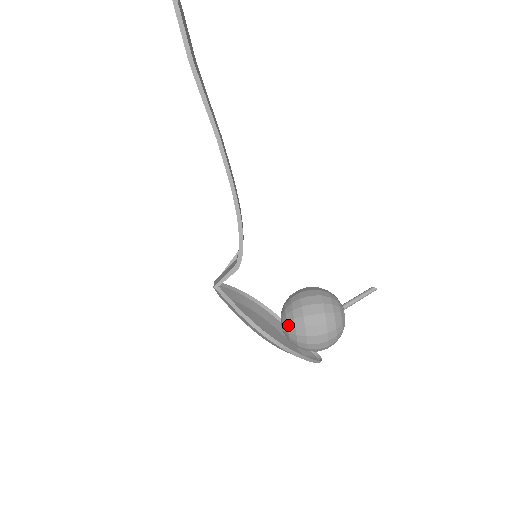
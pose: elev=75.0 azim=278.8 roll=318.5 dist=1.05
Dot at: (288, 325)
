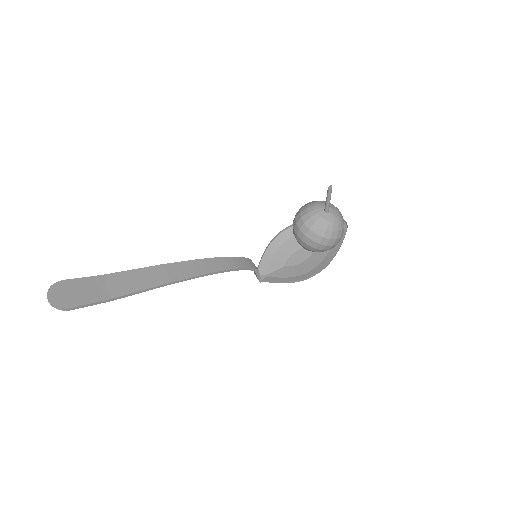
Dot at: occluded
